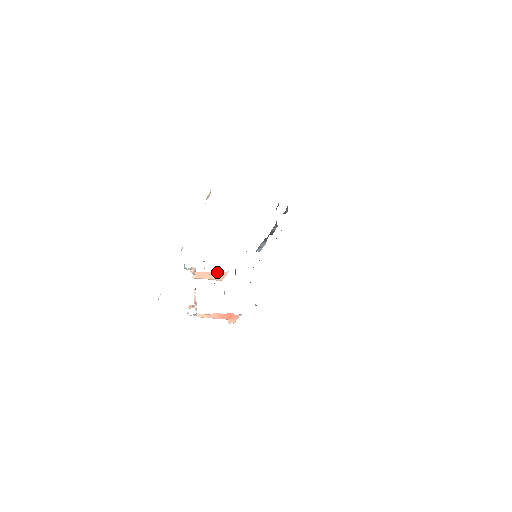
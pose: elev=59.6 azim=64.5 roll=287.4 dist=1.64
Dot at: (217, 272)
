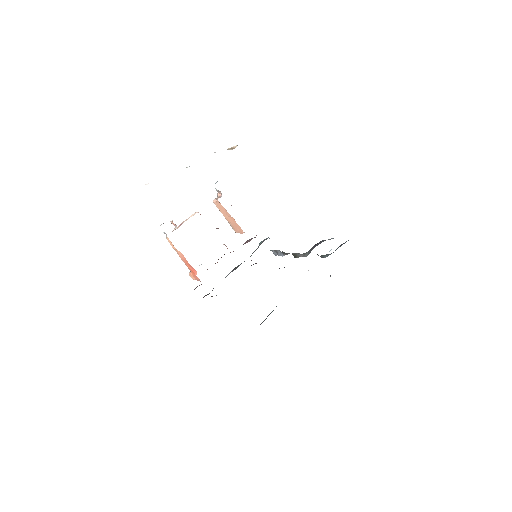
Dot at: occluded
